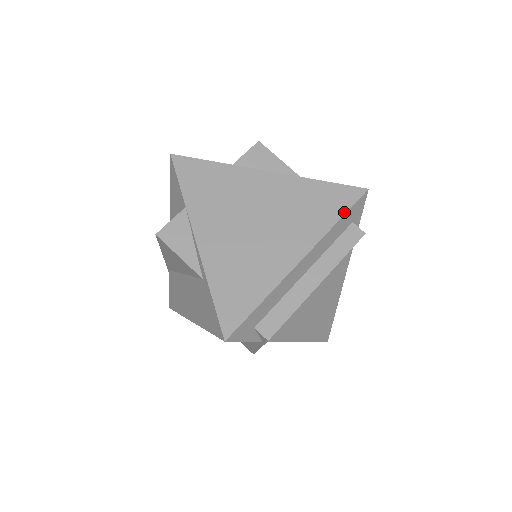
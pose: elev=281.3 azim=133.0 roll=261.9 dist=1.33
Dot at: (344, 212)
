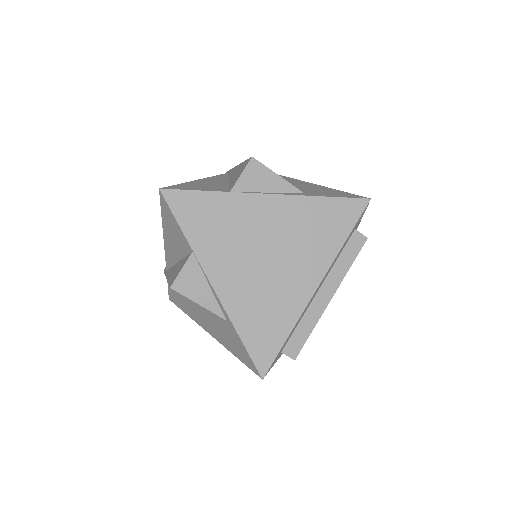
Dot at: (350, 229)
